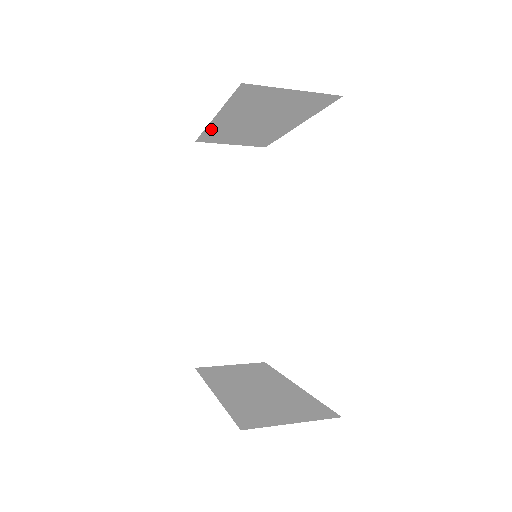
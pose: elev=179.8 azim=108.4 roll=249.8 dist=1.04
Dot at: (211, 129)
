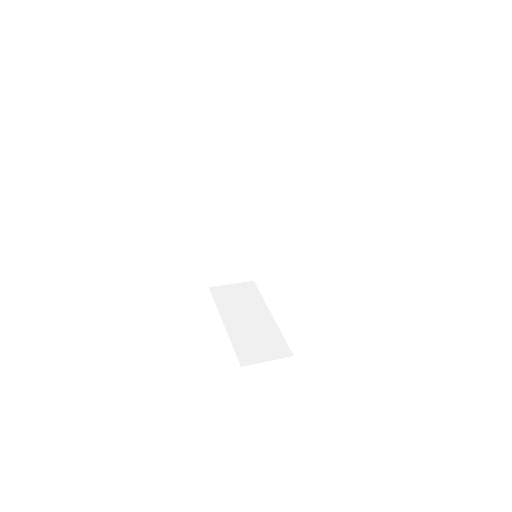
Dot at: occluded
